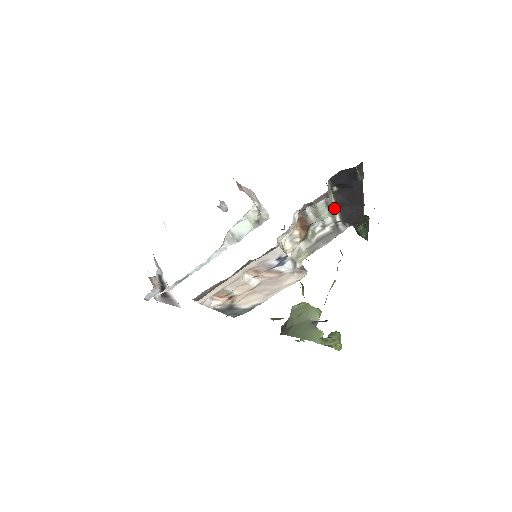
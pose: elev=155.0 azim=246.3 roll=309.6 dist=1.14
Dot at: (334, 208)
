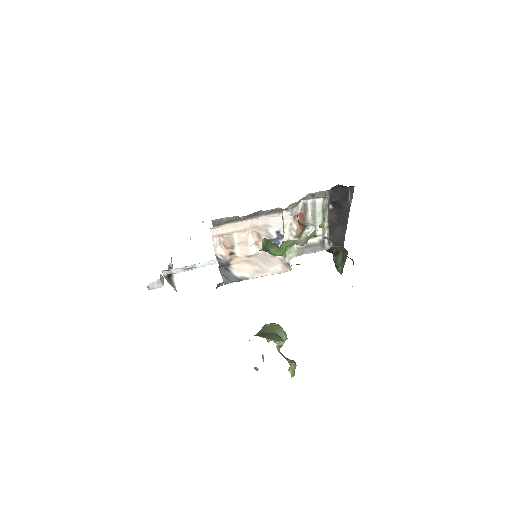
Dot at: (326, 221)
